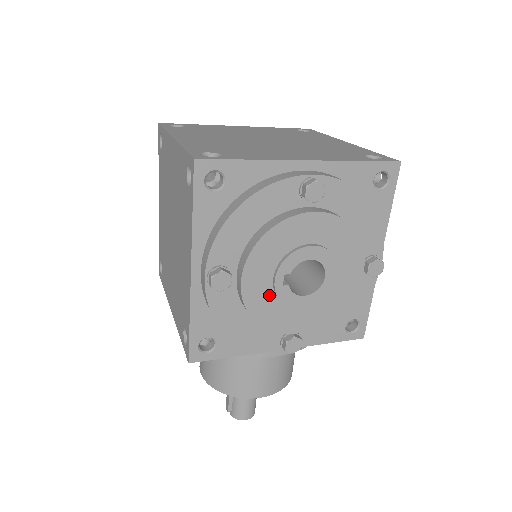
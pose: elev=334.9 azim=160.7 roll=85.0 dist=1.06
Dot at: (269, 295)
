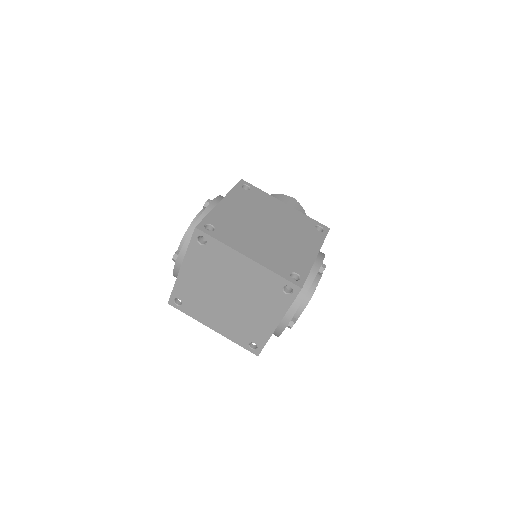
Dot at: occluded
